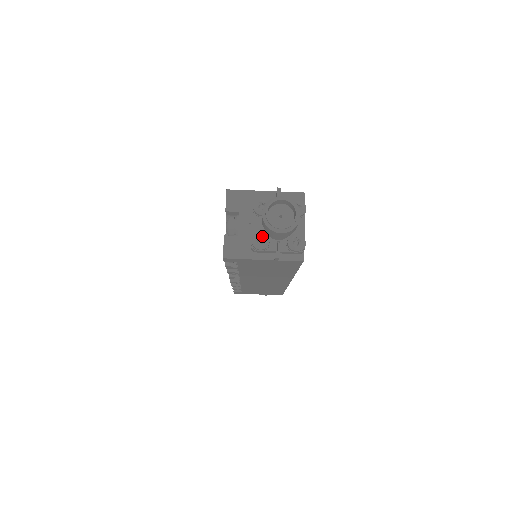
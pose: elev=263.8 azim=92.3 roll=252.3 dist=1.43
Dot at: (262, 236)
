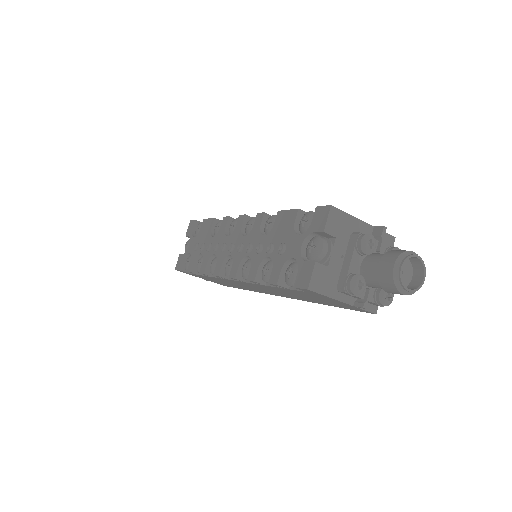
Dot at: (362, 280)
